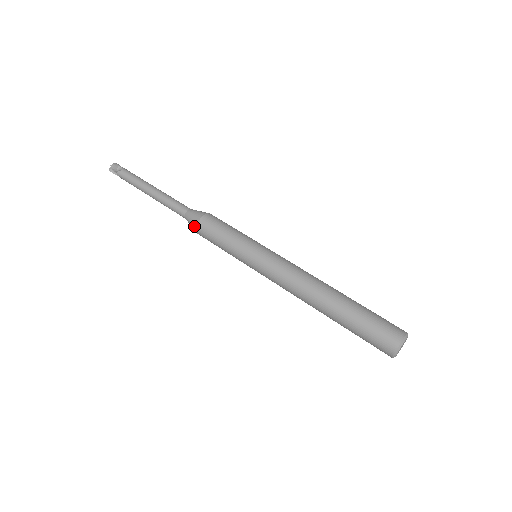
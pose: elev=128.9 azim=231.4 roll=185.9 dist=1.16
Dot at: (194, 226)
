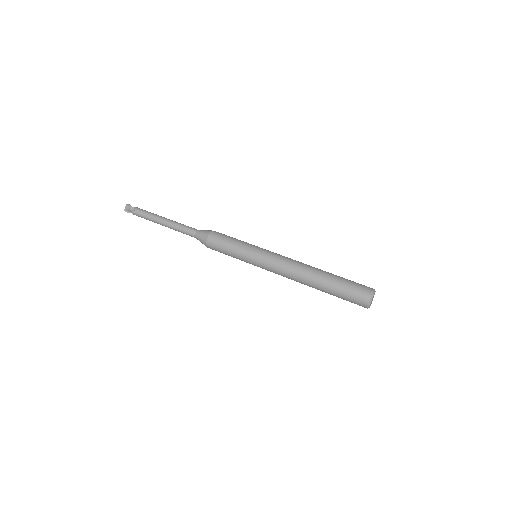
Dot at: (204, 244)
